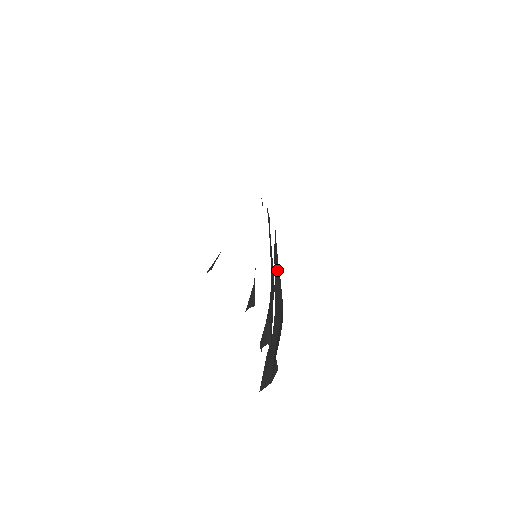
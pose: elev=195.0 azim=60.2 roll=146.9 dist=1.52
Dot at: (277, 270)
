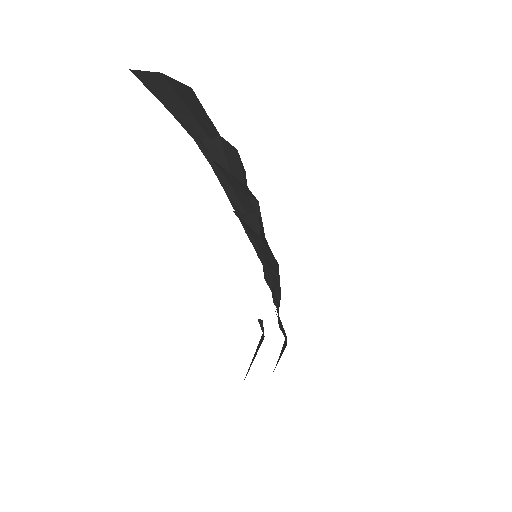
Dot at: (283, 345)
